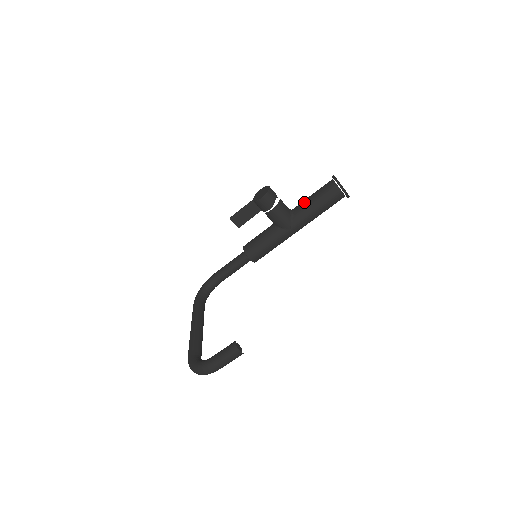
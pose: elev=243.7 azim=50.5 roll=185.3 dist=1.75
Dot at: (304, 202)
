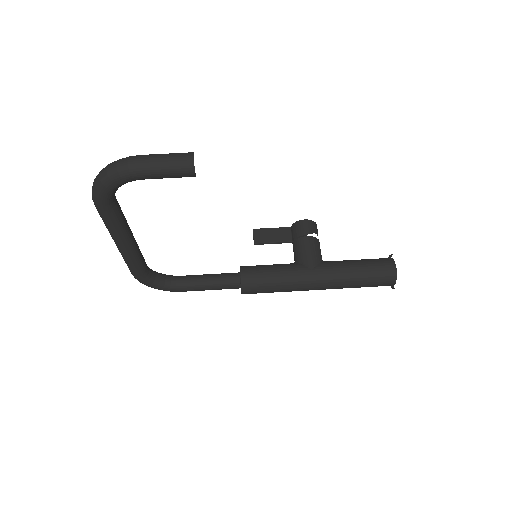
Dot at: occluded
